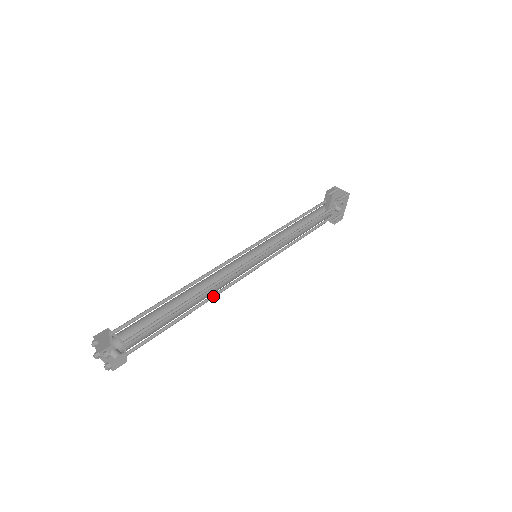
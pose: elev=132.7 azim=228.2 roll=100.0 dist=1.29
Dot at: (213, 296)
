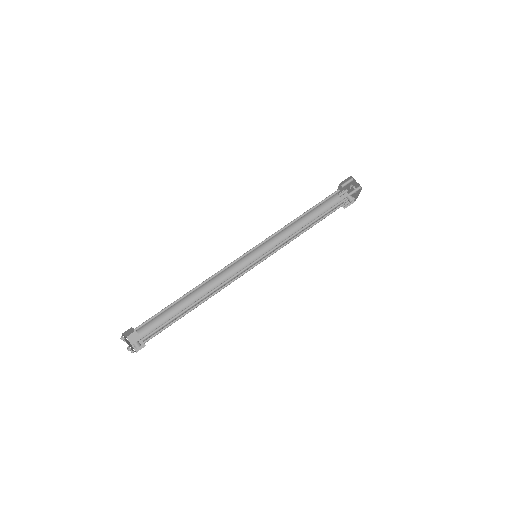
Dot at: (214, 293)
